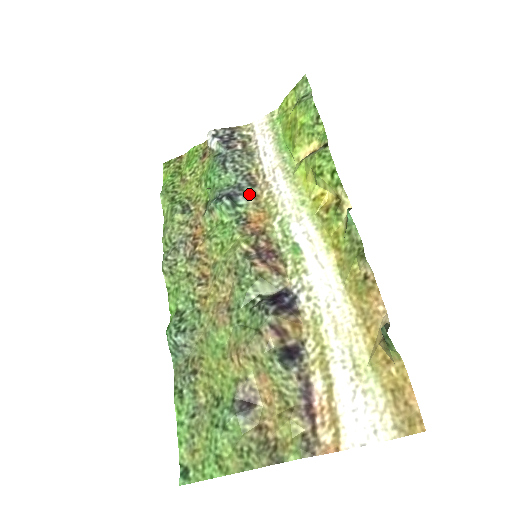
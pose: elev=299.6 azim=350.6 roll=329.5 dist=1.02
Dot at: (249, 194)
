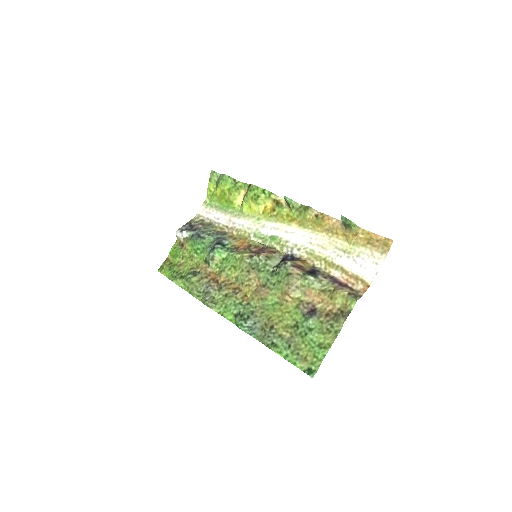
Dot at: (226, 238)
